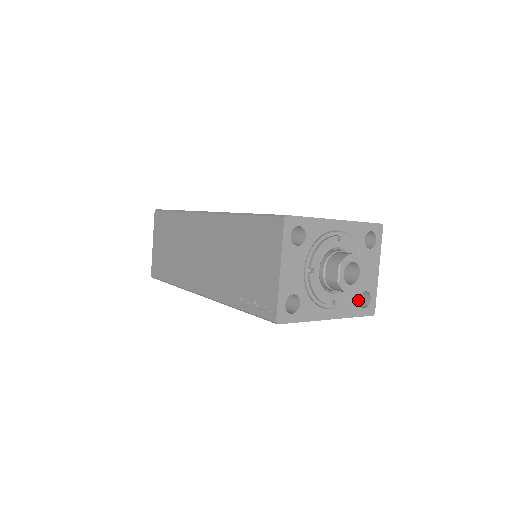
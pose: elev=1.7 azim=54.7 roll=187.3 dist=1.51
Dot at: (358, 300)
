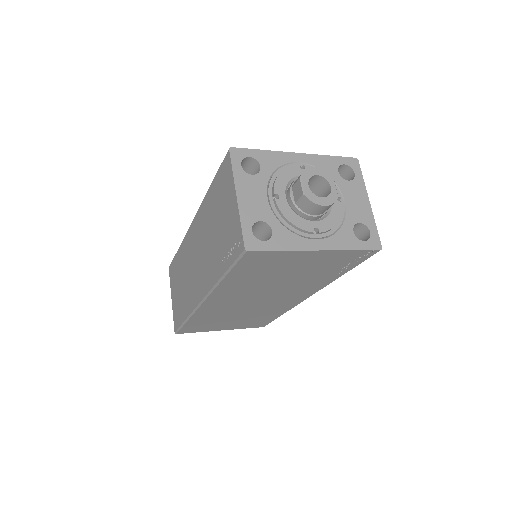
Dot at: (352, 232)
